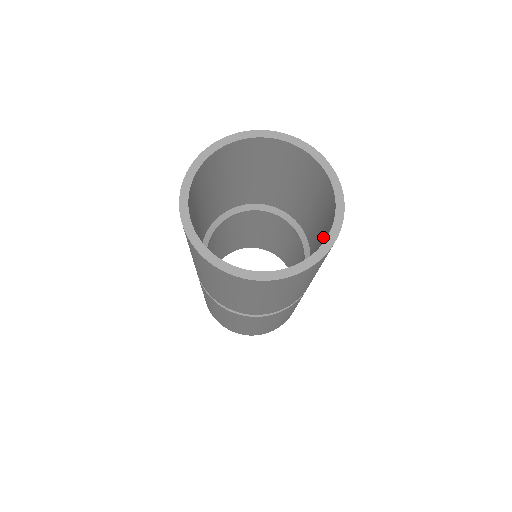
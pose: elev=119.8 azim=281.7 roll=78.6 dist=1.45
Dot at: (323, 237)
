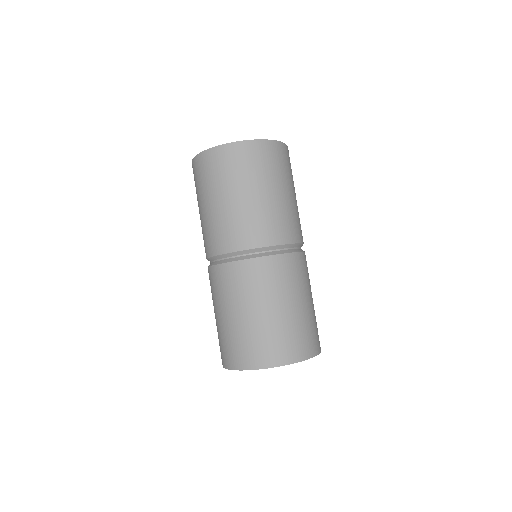
Dot at: occluded
